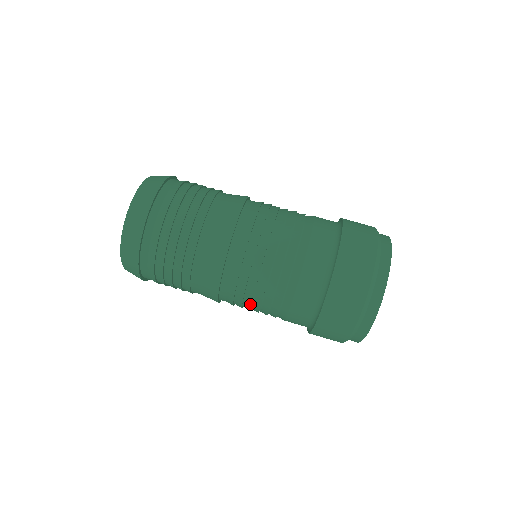
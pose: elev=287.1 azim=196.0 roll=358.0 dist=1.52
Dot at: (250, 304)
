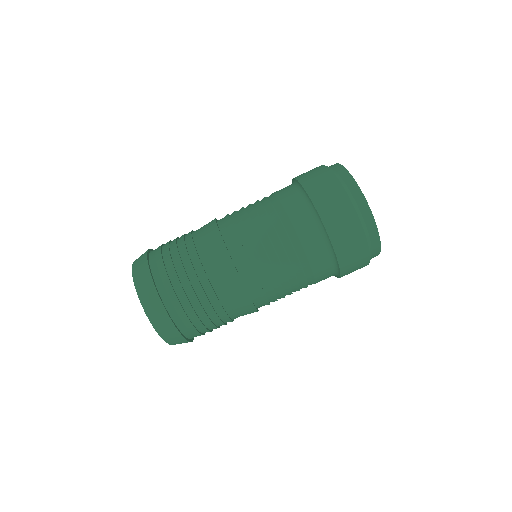
Dot at: (278, 283)
